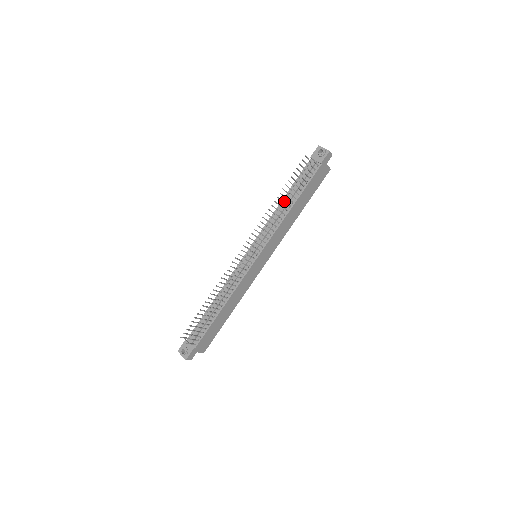
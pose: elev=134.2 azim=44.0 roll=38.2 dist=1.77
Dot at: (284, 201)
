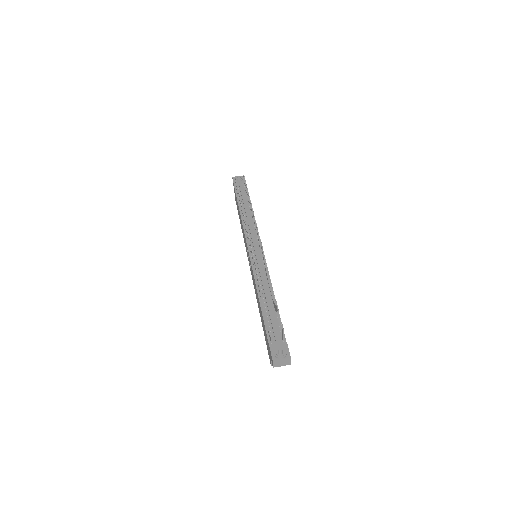
Dot at: (250, 200)
